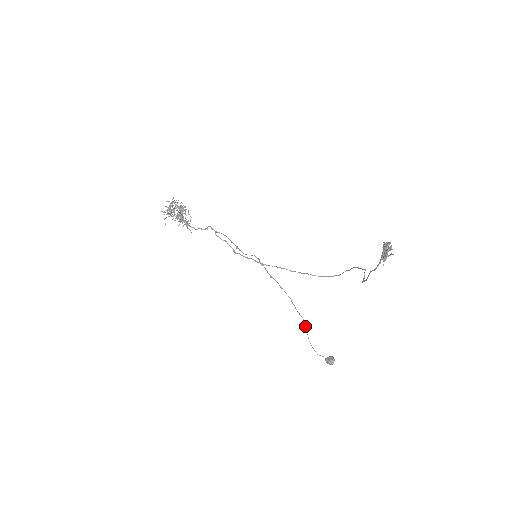
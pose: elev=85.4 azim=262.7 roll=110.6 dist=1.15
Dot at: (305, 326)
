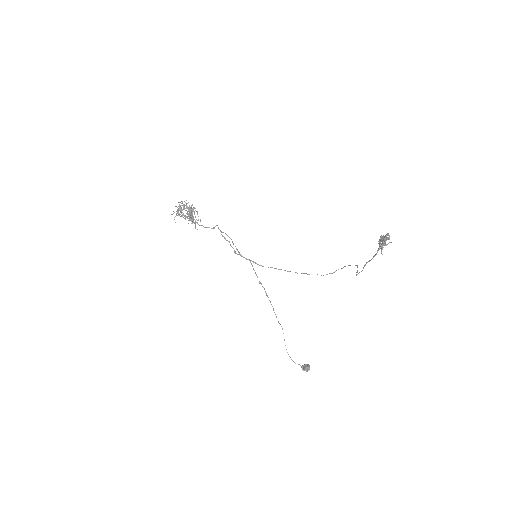
Dot at: occluded
